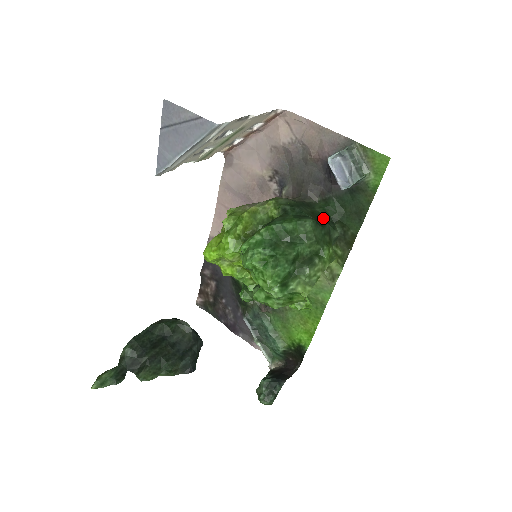
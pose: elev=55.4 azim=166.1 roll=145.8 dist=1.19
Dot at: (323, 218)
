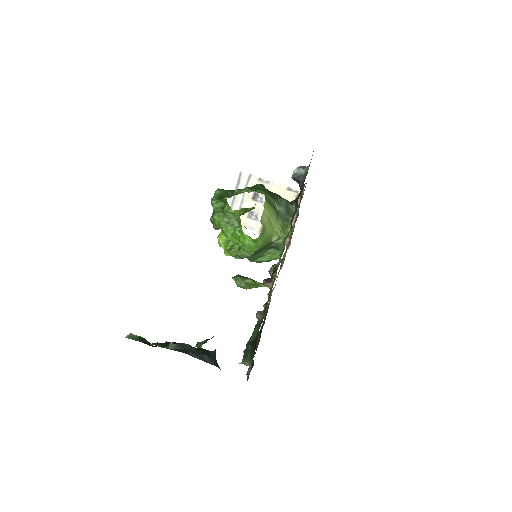
Dot at: occluded
